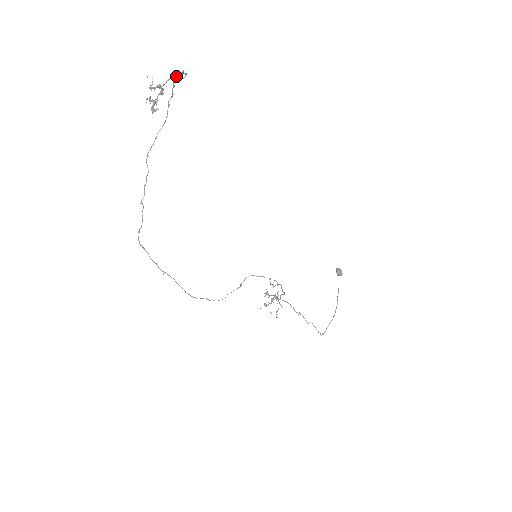
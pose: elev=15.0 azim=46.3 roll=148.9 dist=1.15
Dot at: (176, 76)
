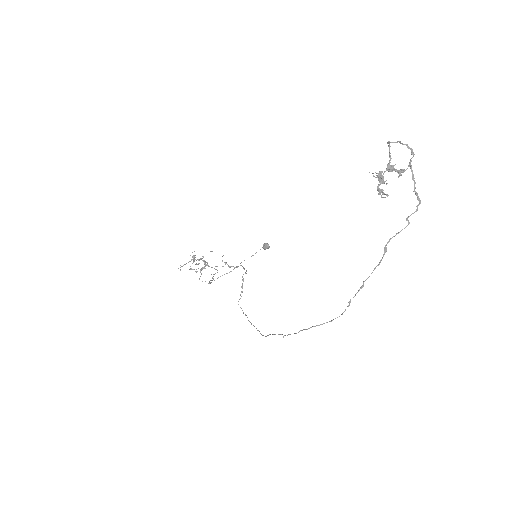
Dot at: occluded
